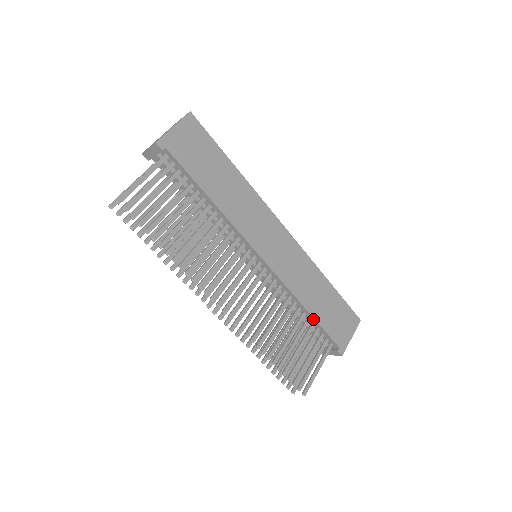
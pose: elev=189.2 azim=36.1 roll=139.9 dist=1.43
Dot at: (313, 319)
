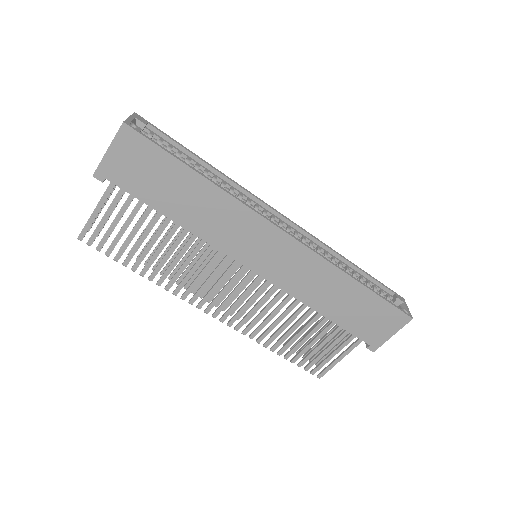
Dot at: (331, 320)
